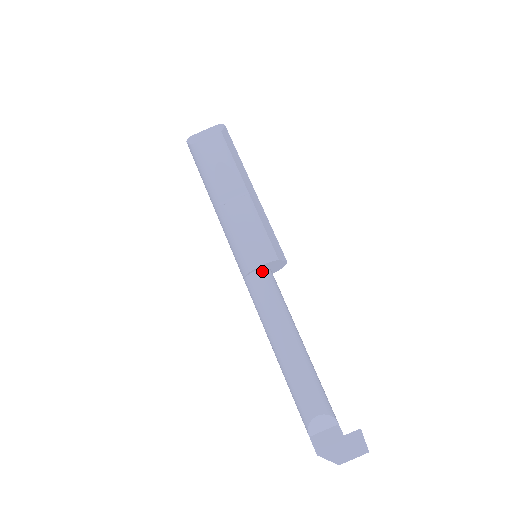
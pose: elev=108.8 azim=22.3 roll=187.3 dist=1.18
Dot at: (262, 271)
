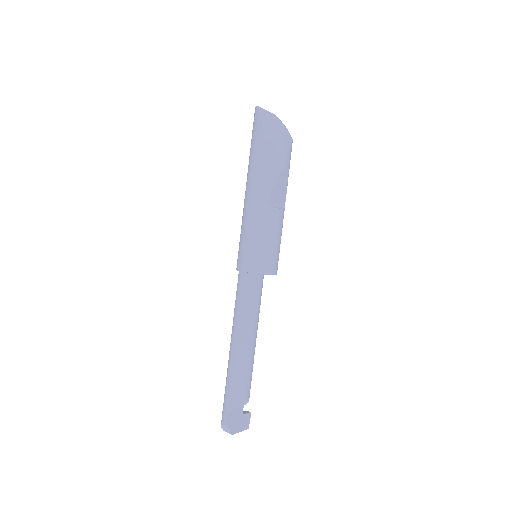
Dot at: occluded
